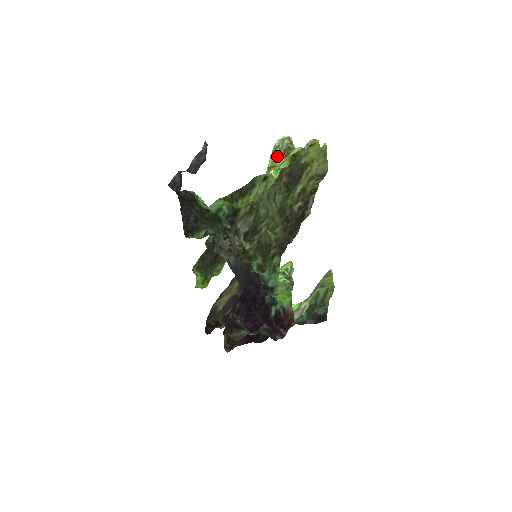
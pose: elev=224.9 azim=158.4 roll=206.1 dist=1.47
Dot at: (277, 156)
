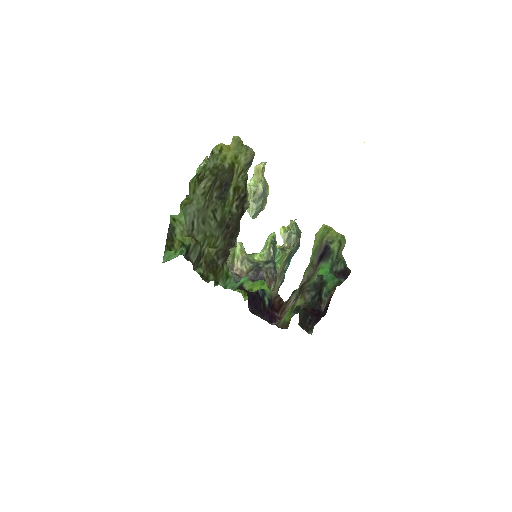
Dot at: occluded
